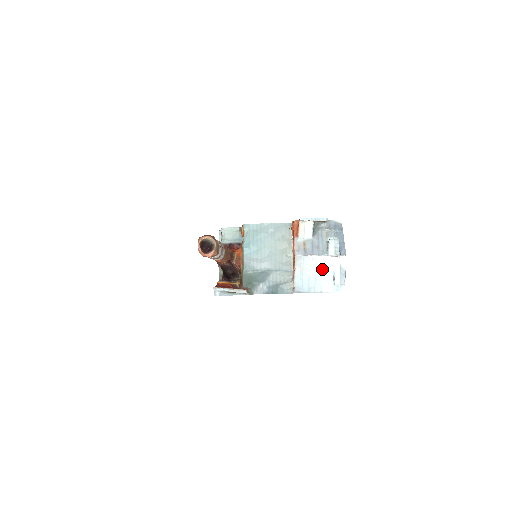
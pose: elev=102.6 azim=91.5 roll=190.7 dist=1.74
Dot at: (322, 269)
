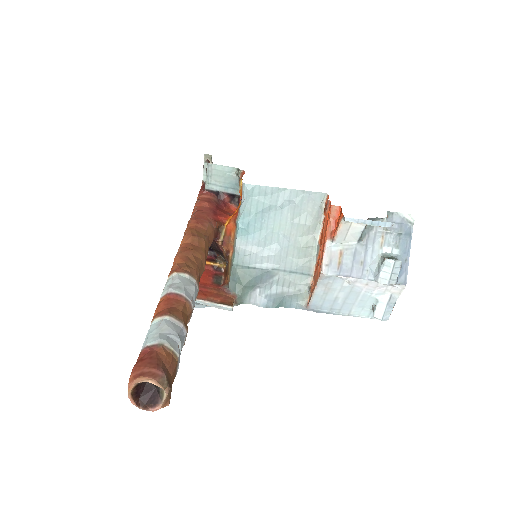
Dot at: (360, 293)
